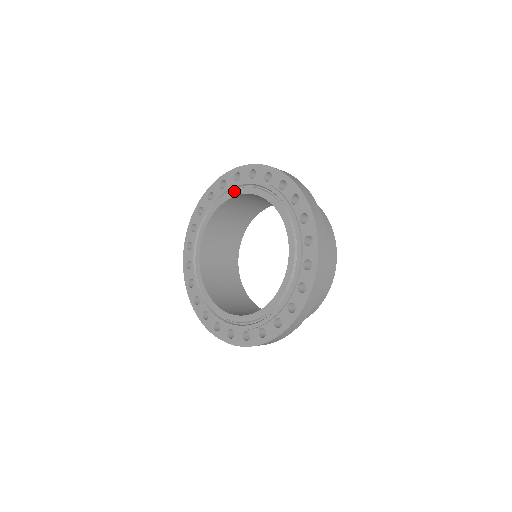
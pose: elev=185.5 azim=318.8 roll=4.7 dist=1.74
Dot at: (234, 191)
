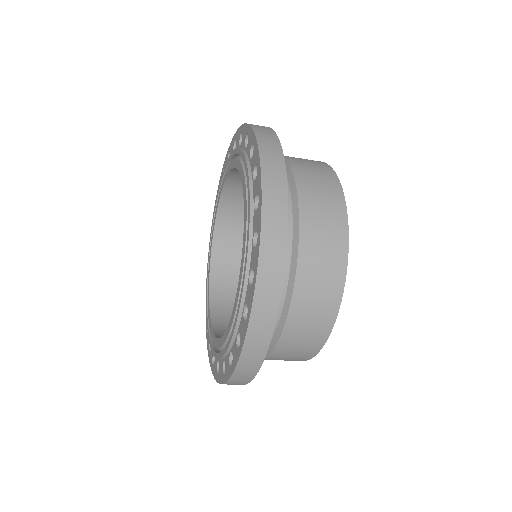
Dot at: (238, 161)
